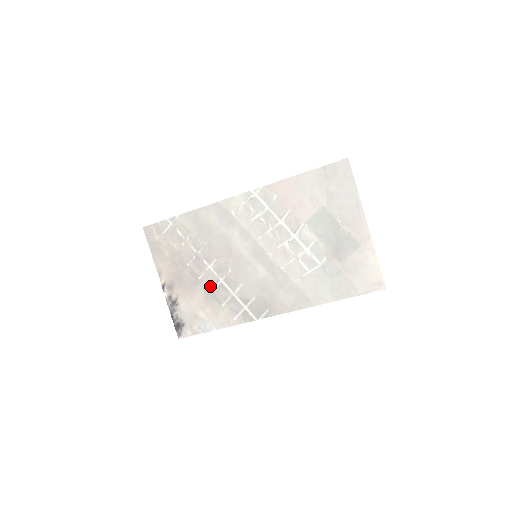
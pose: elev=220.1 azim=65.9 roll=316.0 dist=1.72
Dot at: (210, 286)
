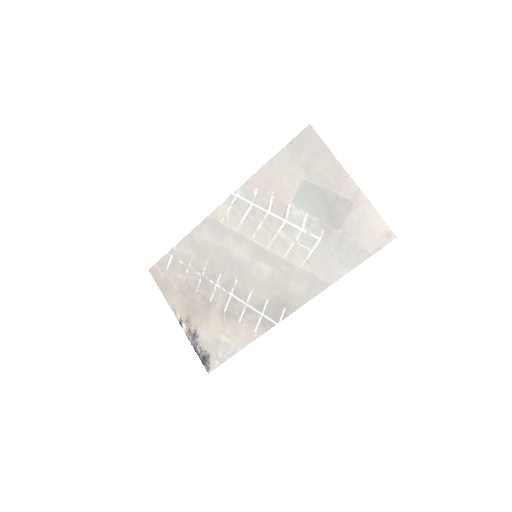
Dot at: (222, 305)
